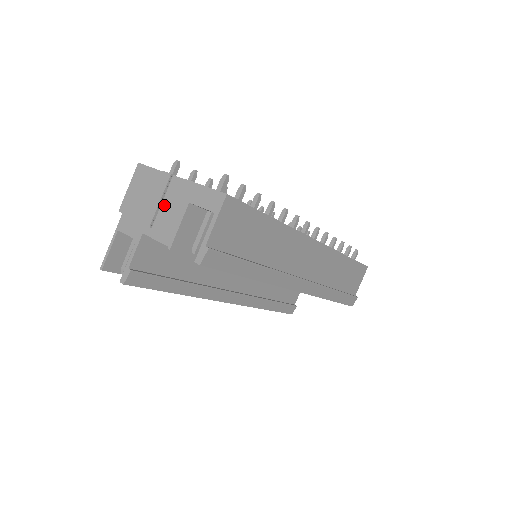
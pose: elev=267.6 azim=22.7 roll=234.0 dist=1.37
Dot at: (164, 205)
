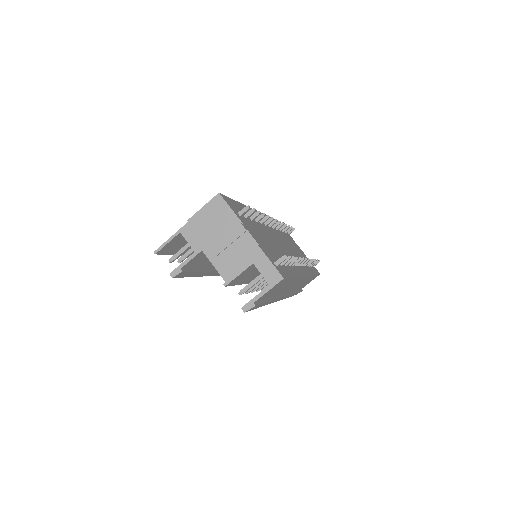
Dot at: (230, 247)
